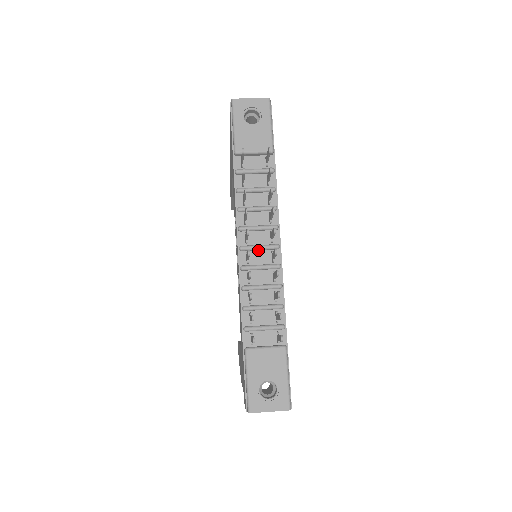
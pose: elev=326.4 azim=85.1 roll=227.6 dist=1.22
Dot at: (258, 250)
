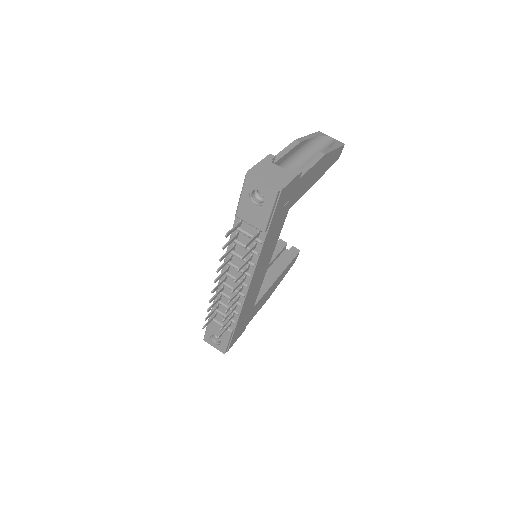
Dot at: (234, 278)
